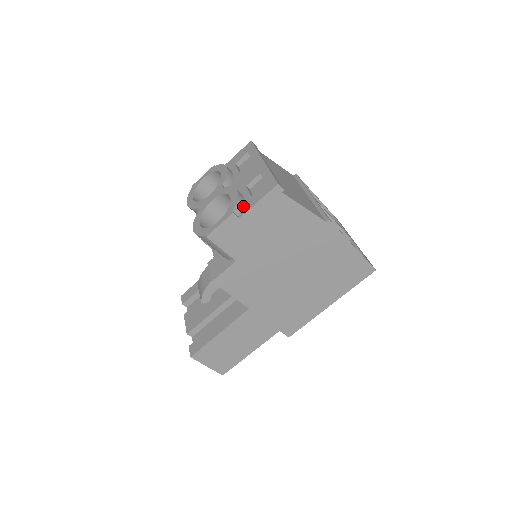
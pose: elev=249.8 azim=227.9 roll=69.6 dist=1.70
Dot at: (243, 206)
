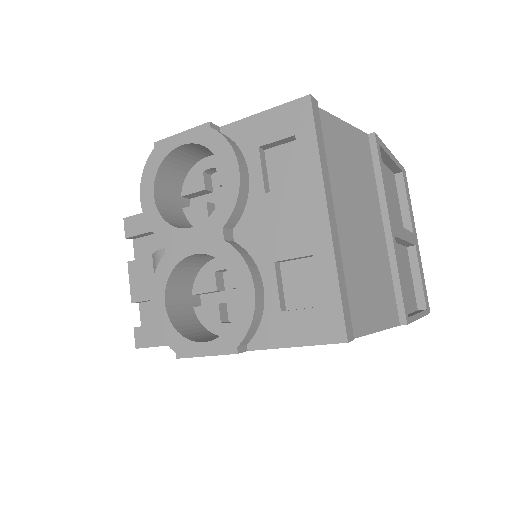
Dot at: (260, 324)
